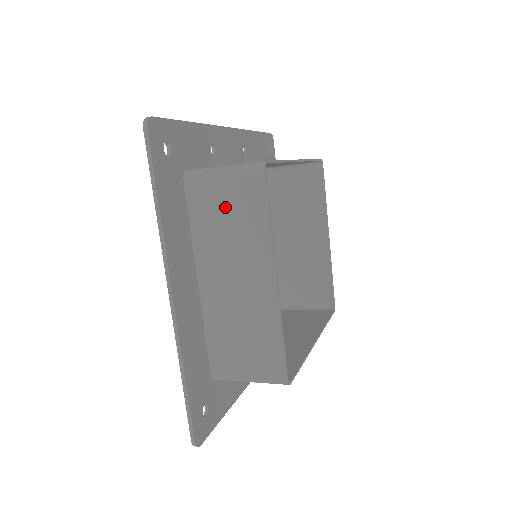
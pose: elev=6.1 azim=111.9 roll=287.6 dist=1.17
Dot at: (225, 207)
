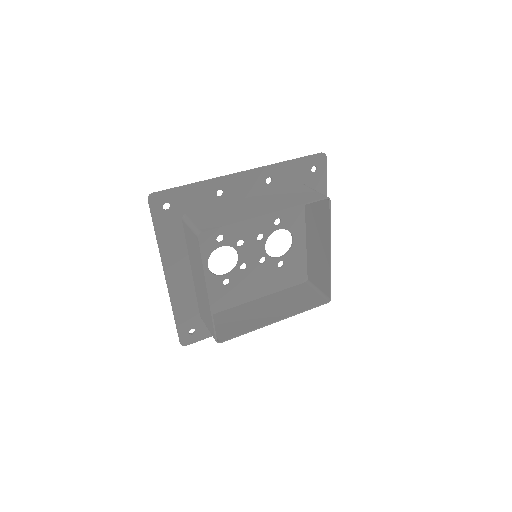
Dot at: (192, 244)
